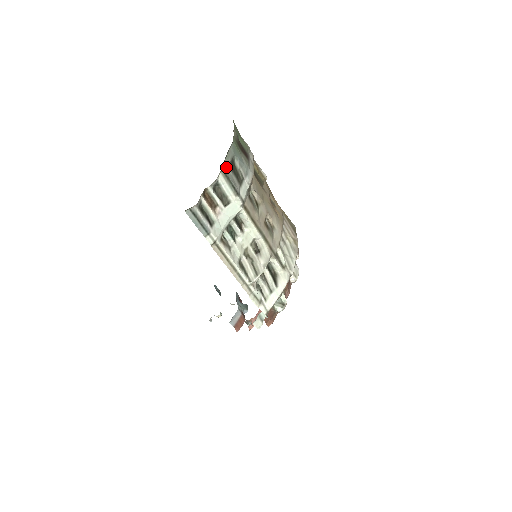
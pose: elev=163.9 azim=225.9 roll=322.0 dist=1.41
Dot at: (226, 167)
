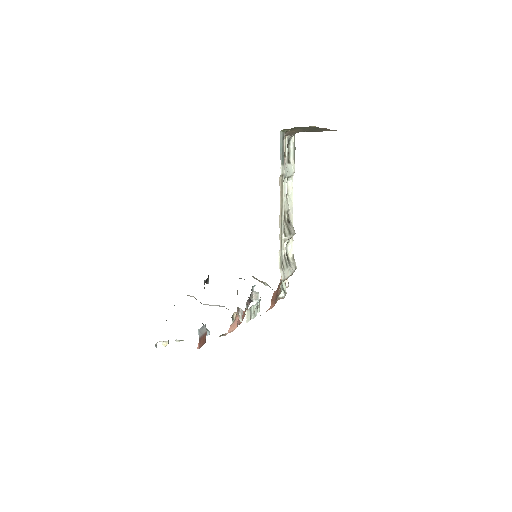
Dot at: occluded
